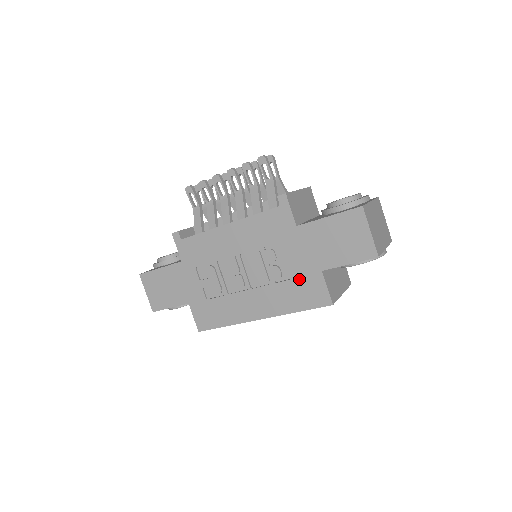
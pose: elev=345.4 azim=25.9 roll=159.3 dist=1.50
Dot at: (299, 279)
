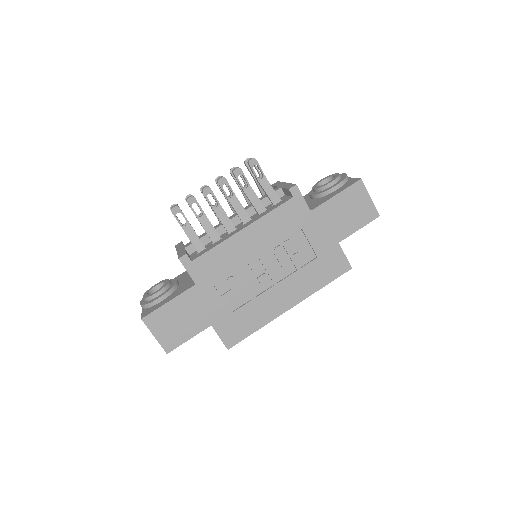
Dot at: (321, 257)
